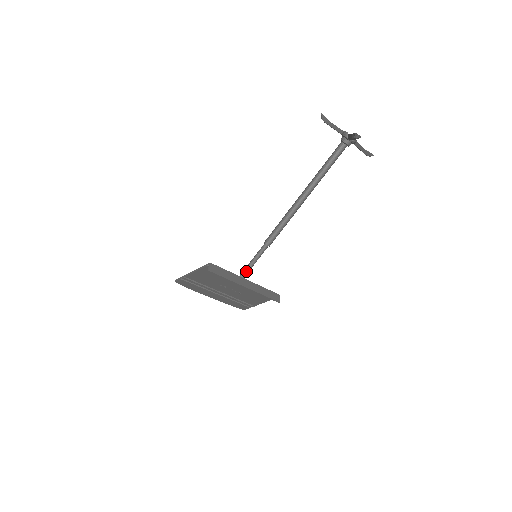
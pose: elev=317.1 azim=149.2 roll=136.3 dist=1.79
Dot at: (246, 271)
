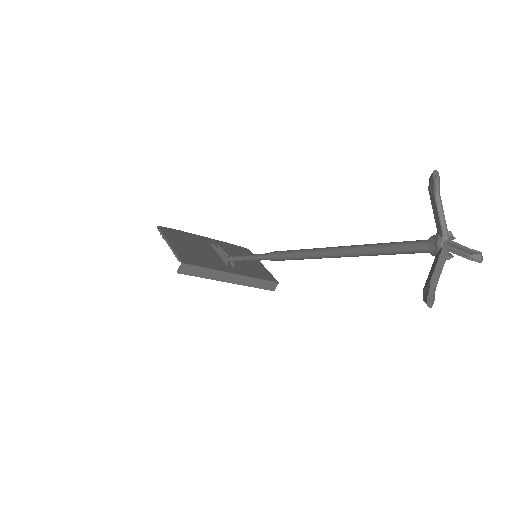
Dot at: (240, 260)
